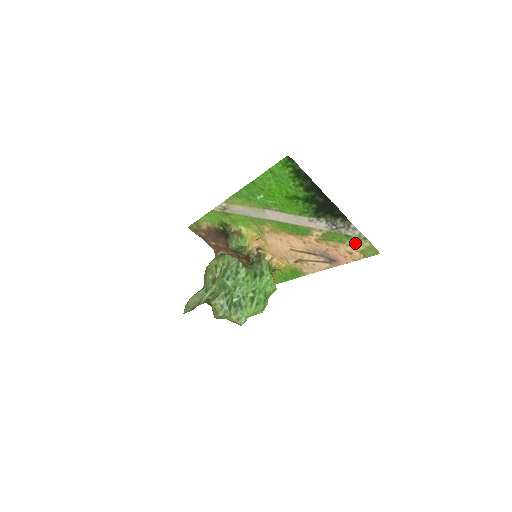
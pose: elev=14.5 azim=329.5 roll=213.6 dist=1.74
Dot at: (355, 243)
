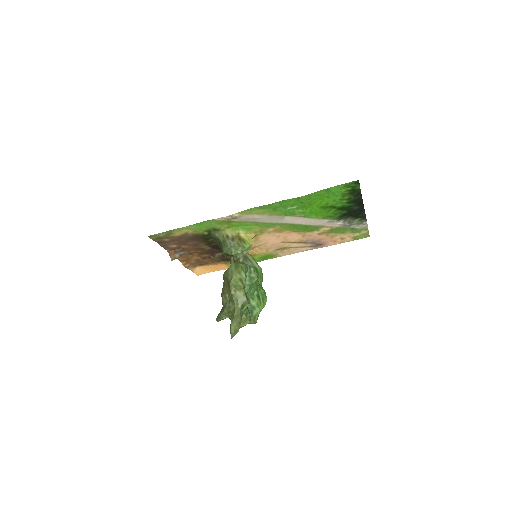
Dot at: (354, 232)
